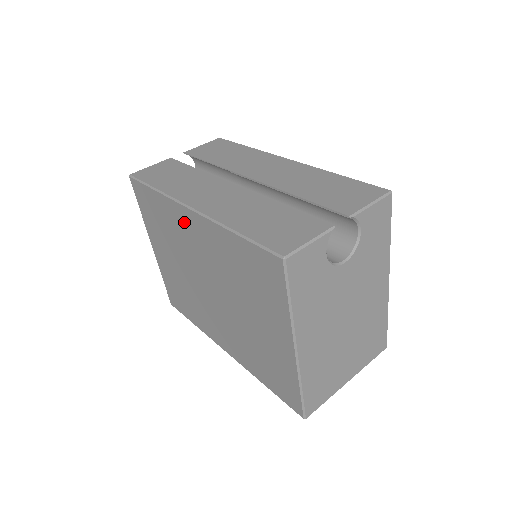
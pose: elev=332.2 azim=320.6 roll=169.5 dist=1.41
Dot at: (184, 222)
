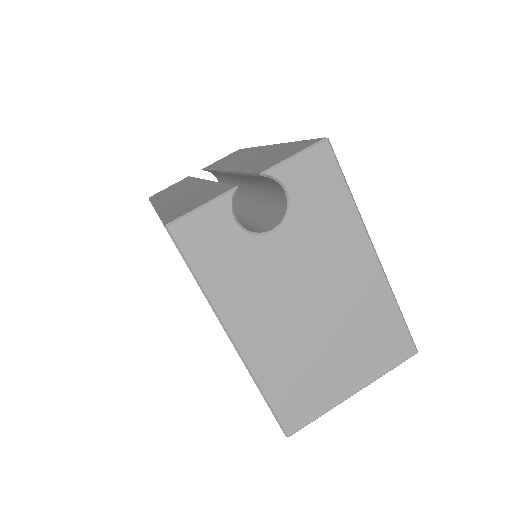
Dot at: occluded
